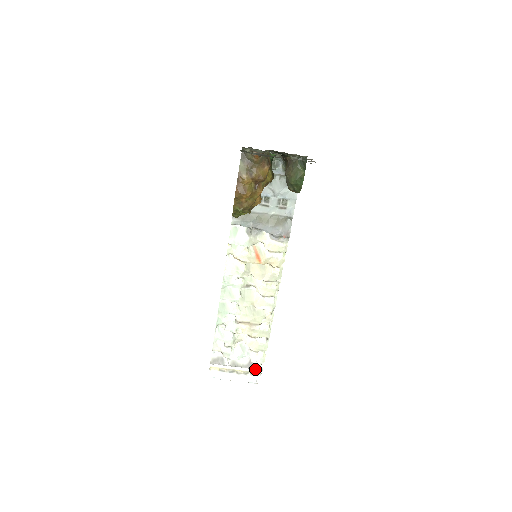
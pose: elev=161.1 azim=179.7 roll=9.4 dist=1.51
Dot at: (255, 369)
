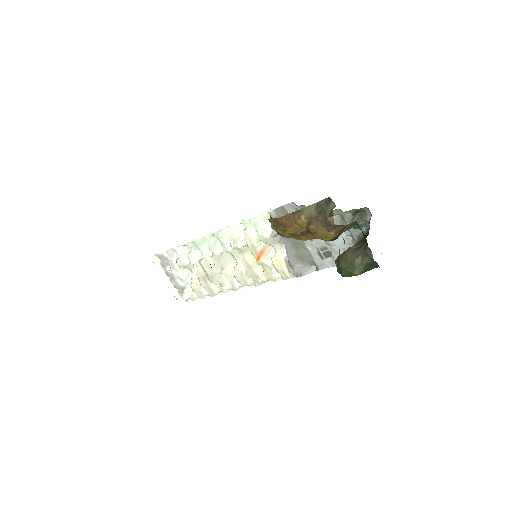
Dot at: (182, 295)
